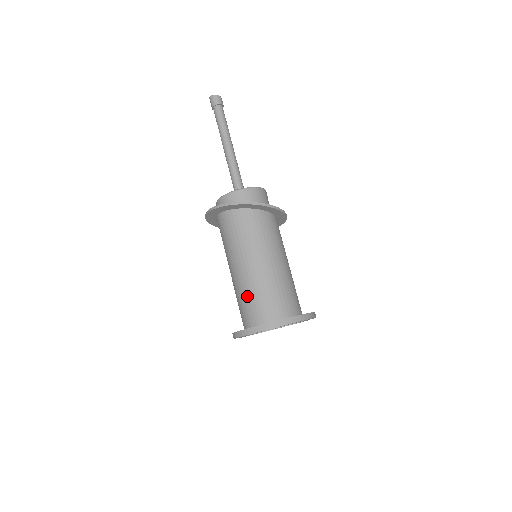
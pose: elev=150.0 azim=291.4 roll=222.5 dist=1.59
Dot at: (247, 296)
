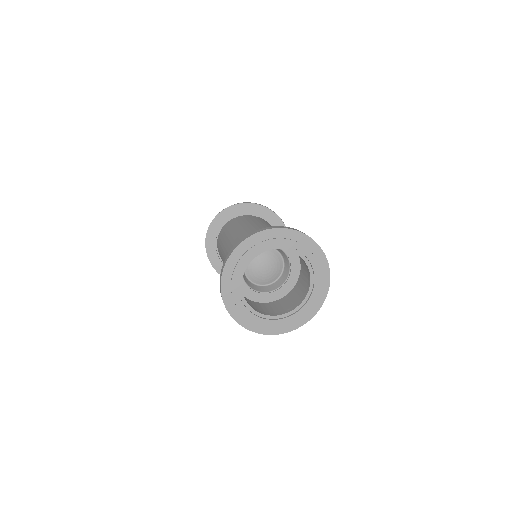
Dot at: occluded
